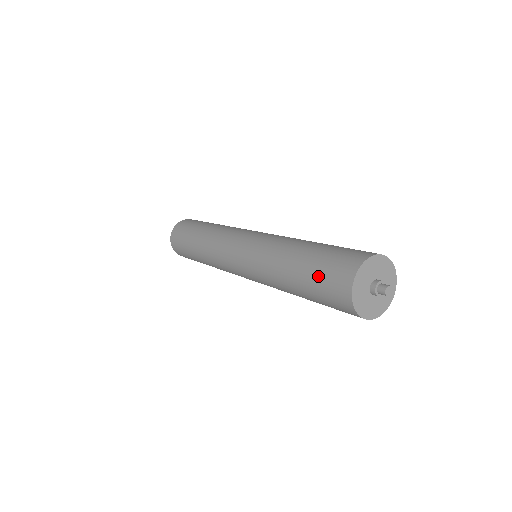
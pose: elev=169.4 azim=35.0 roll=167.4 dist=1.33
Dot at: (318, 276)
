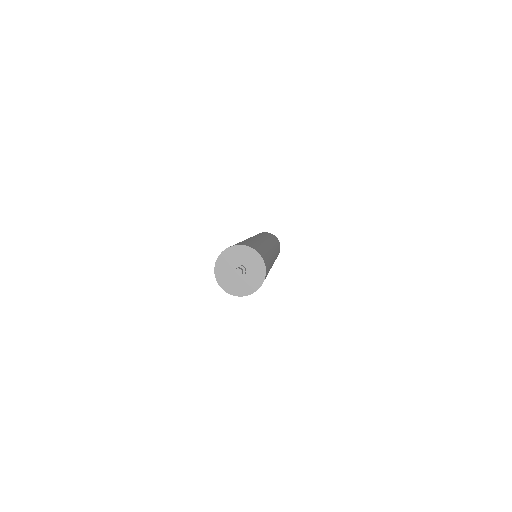
Dot at: occluded
